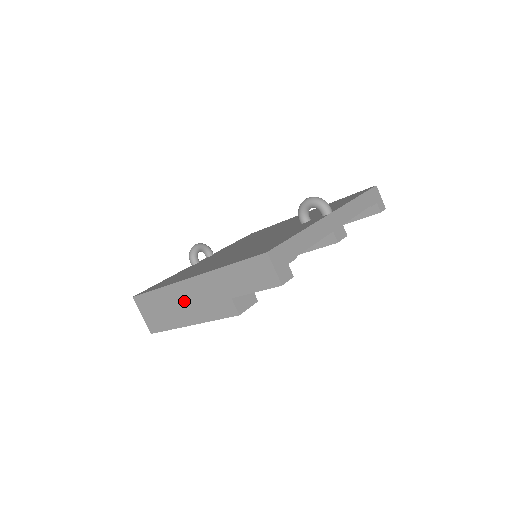
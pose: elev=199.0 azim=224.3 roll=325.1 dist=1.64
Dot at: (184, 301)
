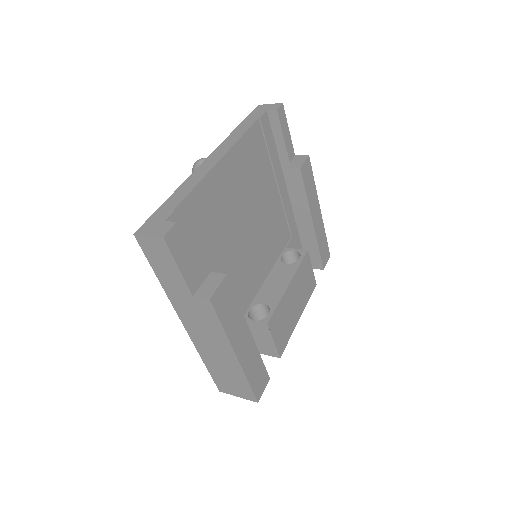
Dot at: (209, 345)
